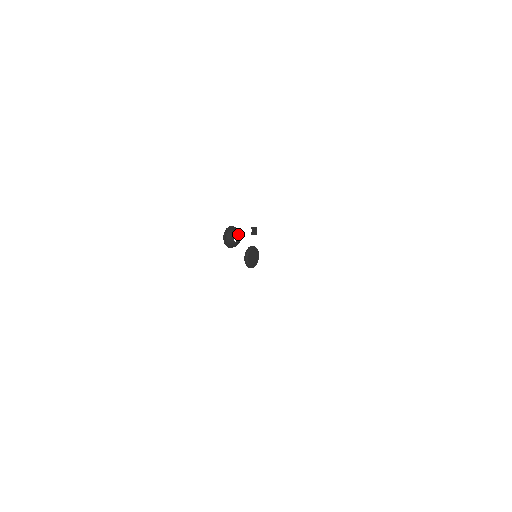
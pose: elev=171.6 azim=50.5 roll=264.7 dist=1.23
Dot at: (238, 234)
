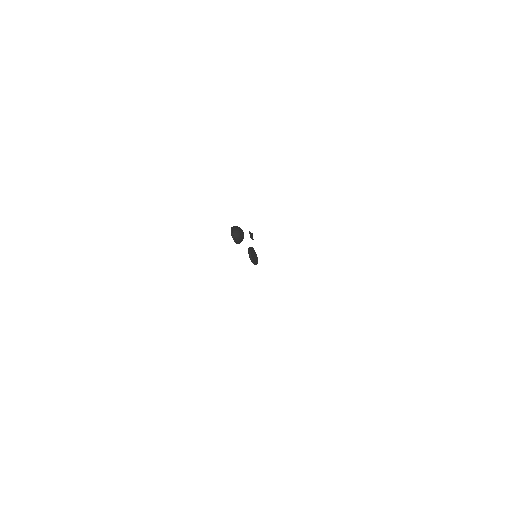
Dot at: occluded
